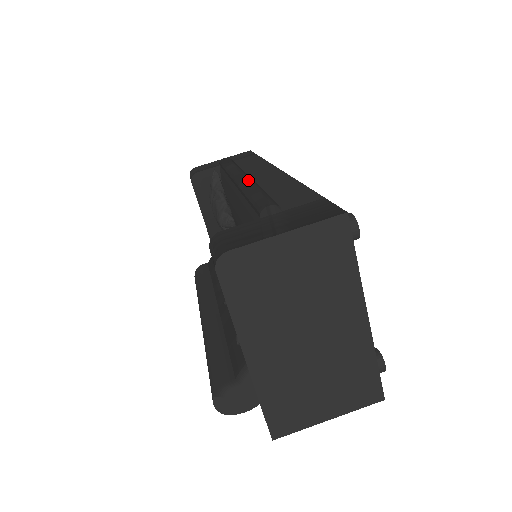
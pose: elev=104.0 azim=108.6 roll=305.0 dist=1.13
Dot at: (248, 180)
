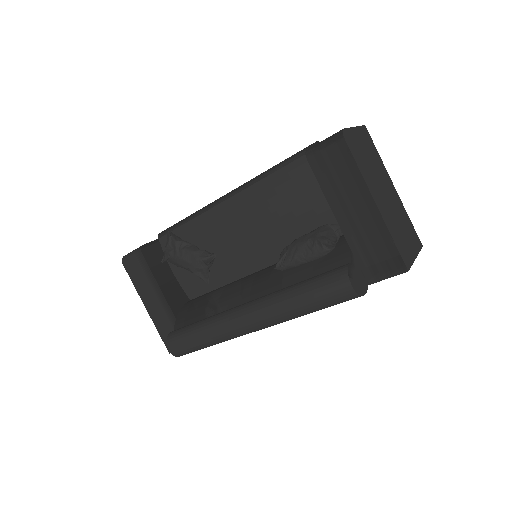
Dot at: occluded
